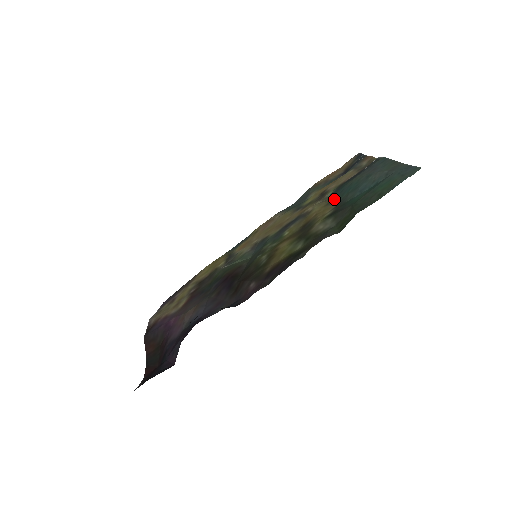
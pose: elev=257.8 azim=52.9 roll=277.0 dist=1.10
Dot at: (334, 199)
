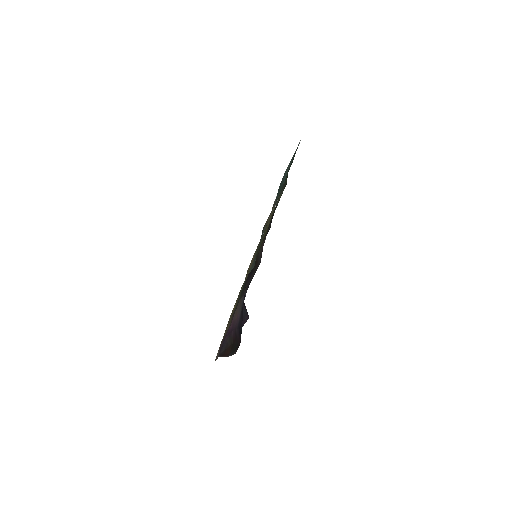
Dot at: (276, 201)
